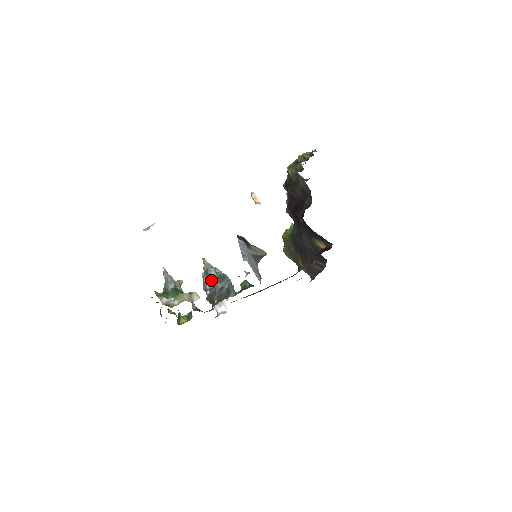
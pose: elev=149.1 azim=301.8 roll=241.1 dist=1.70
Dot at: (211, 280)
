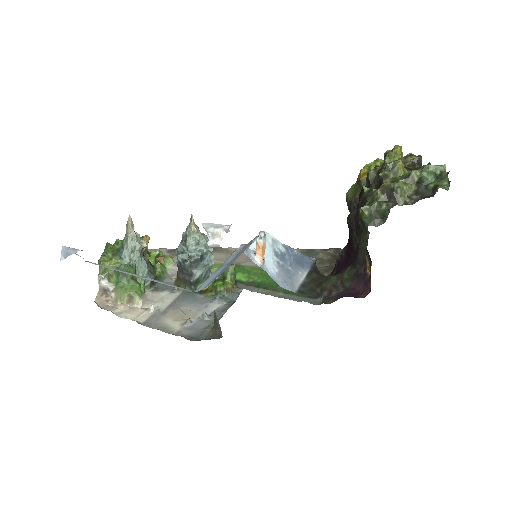
Dot at: (185, 255)
